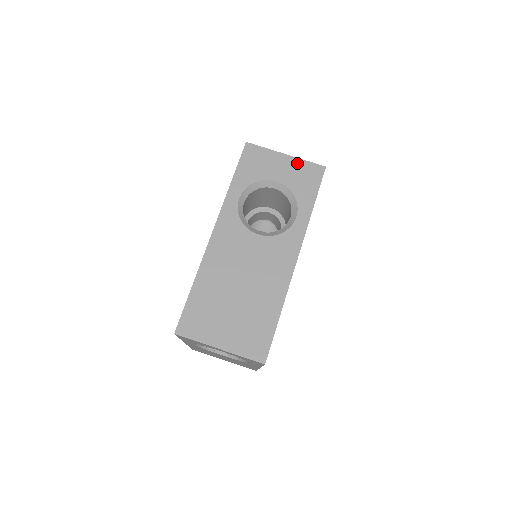
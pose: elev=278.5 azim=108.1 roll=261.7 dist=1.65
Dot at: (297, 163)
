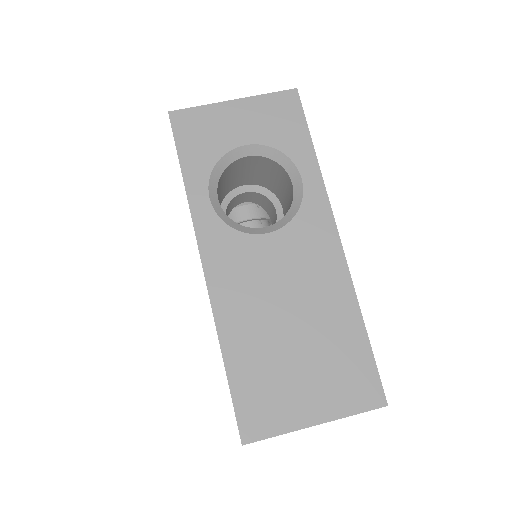
Dot at: (256, 104)
